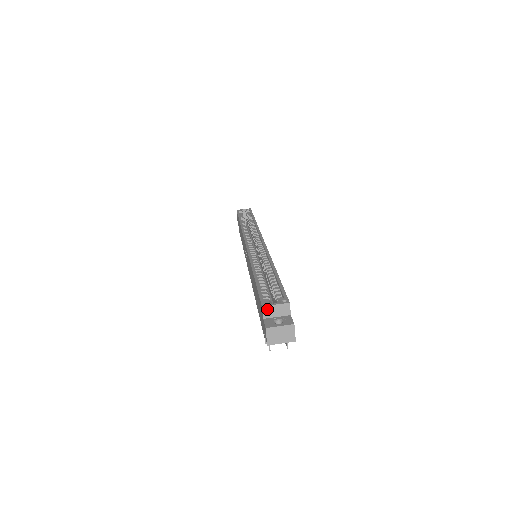
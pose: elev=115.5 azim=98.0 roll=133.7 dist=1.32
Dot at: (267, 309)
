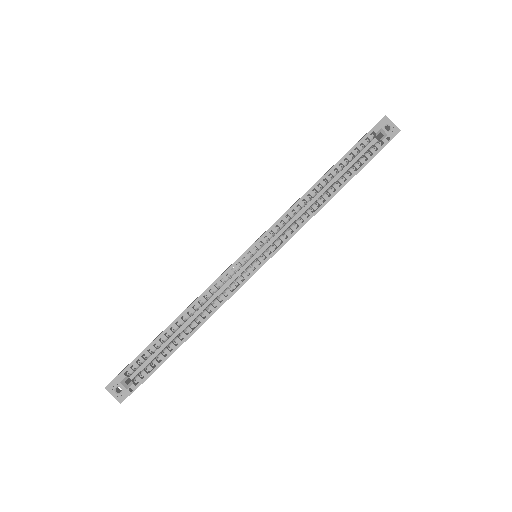
Dot at: (117, 381)
